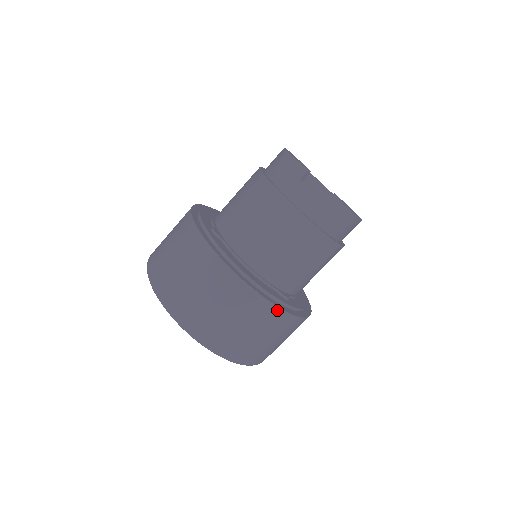
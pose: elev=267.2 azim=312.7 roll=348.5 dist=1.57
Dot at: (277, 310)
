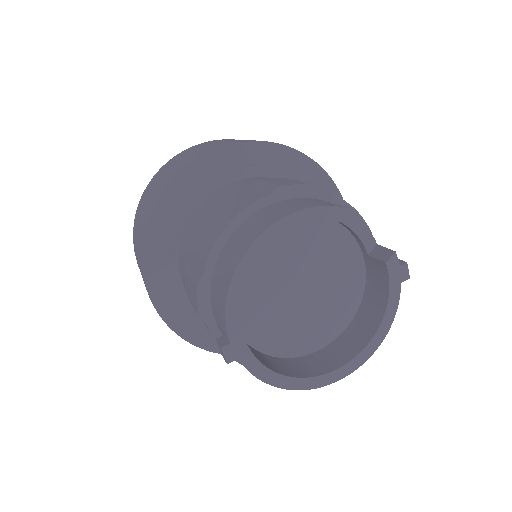
Dot at: occluded
